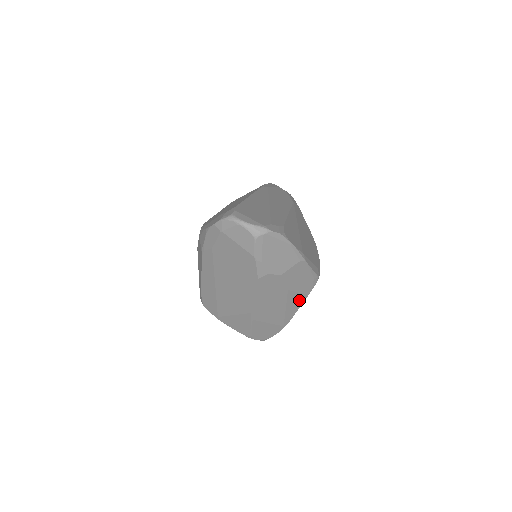
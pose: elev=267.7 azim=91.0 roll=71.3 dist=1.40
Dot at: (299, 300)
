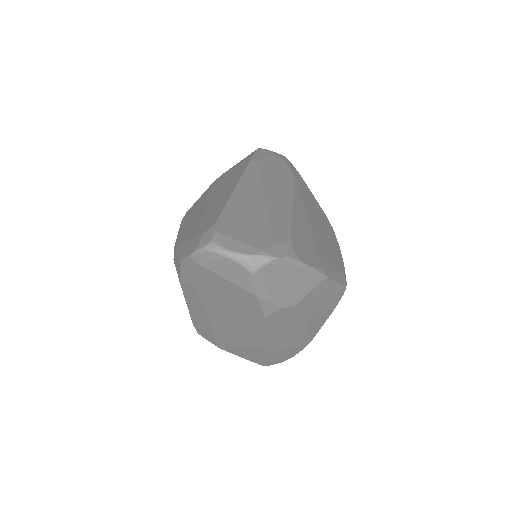
Dot at: (323, 317)
